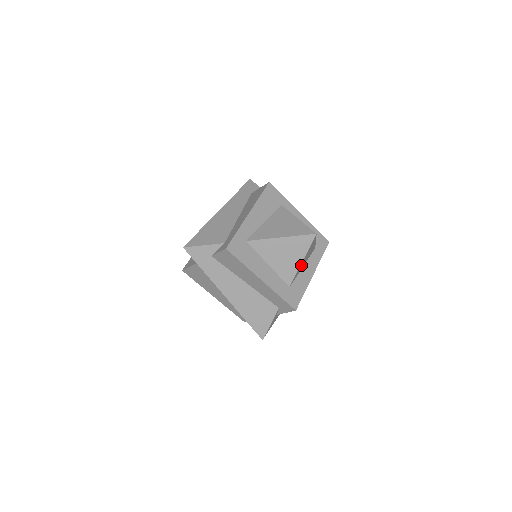
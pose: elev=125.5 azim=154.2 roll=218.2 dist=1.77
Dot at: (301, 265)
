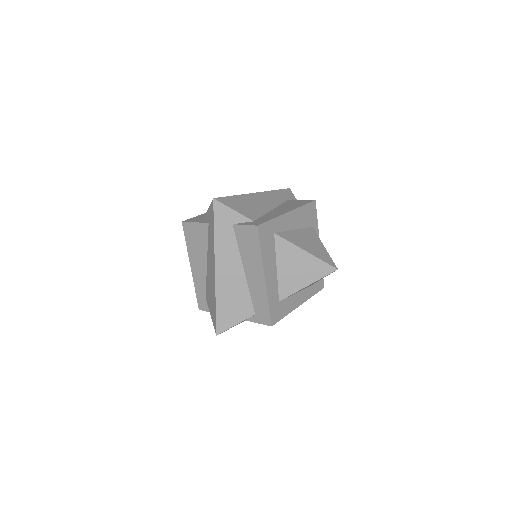
Dot at: occluded
